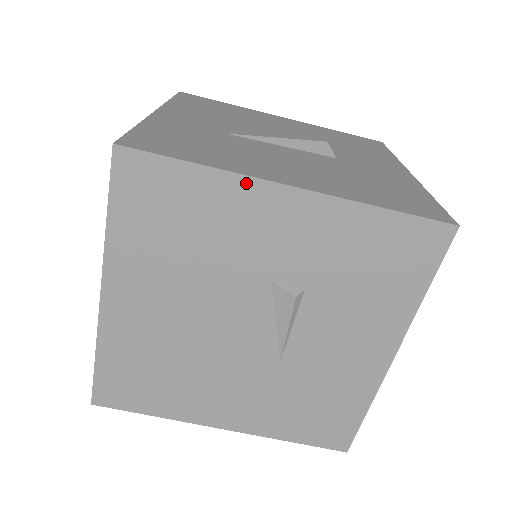
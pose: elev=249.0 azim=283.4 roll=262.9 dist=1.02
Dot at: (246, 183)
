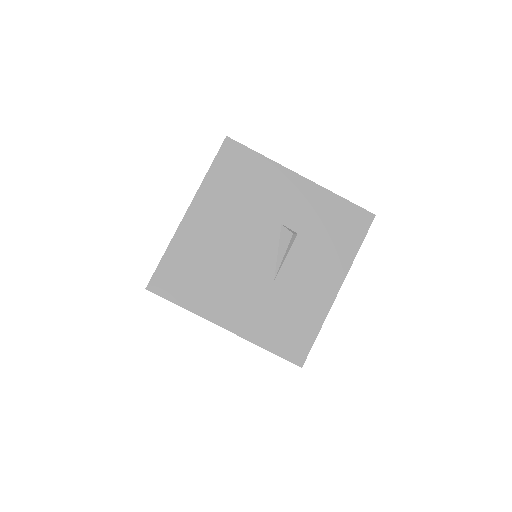
Dot at: (281, 169)
